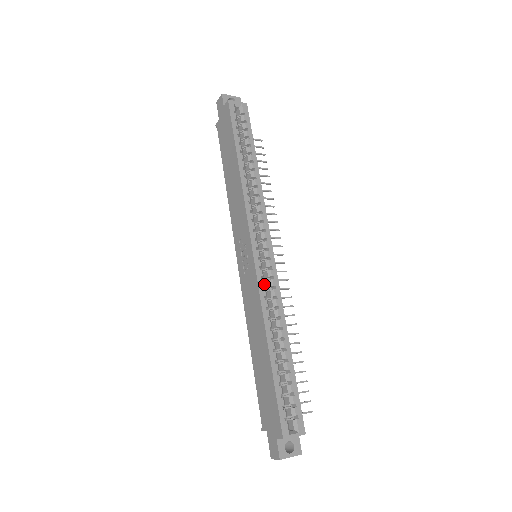
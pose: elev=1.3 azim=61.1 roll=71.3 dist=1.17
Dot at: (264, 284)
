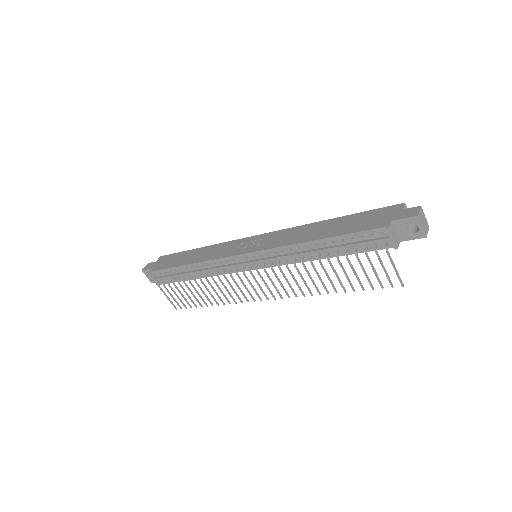
Dot at: occluded
